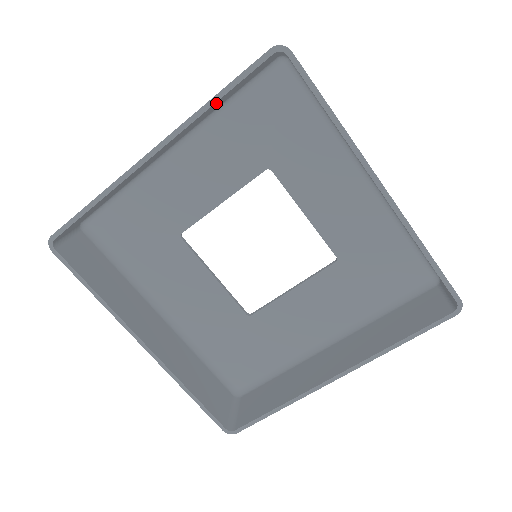
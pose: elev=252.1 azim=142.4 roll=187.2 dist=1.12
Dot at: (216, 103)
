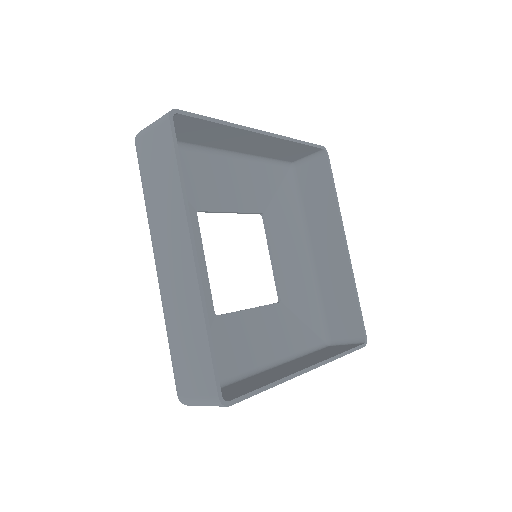
Dot at: (291, 146)
